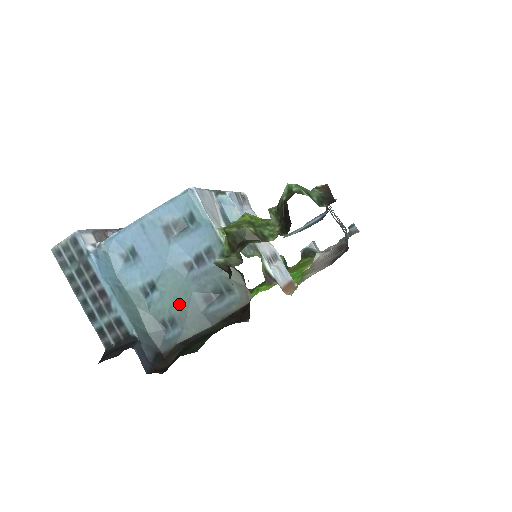
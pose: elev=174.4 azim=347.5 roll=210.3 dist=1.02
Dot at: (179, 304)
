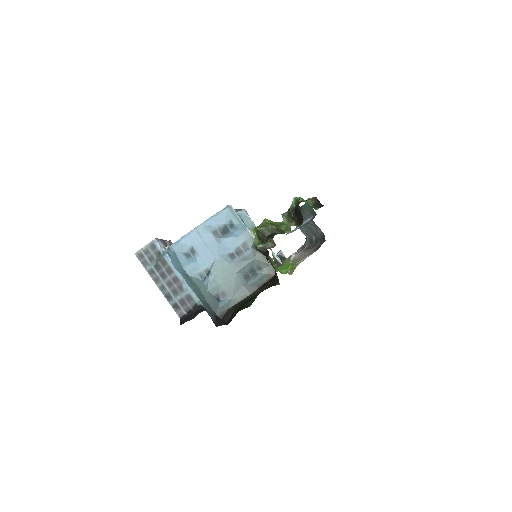
Dot at: (227, 282)
